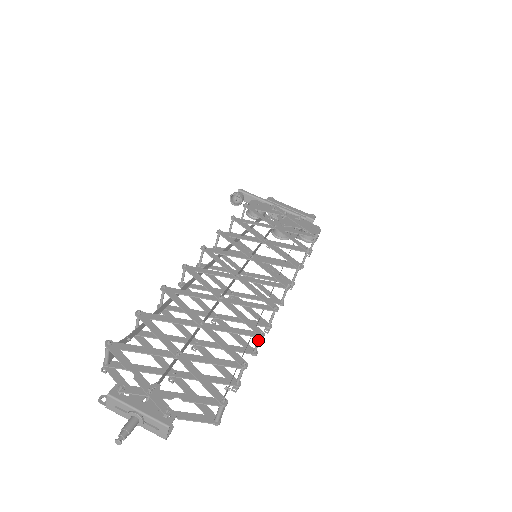
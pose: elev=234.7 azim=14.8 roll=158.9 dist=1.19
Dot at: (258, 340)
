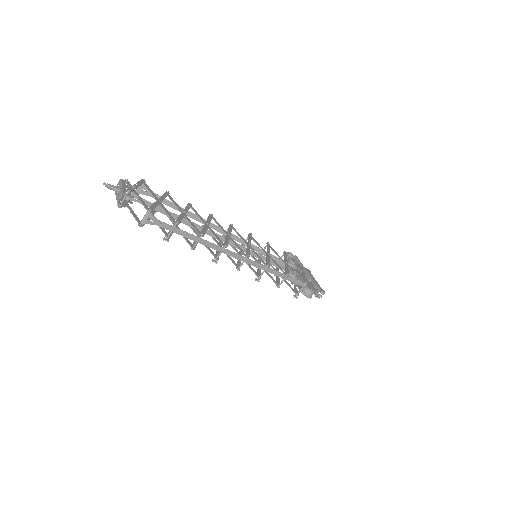
Dot at: (199, 238)
